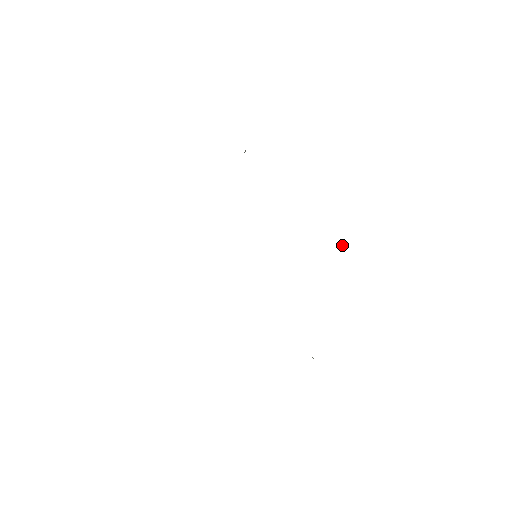
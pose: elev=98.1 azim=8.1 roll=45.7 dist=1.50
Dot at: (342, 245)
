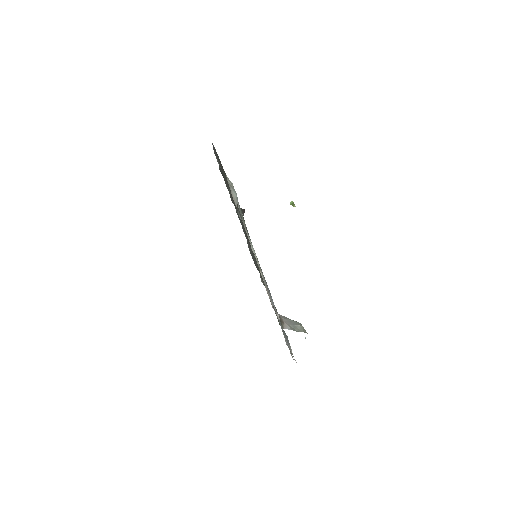
Dot at: (292, 204)
